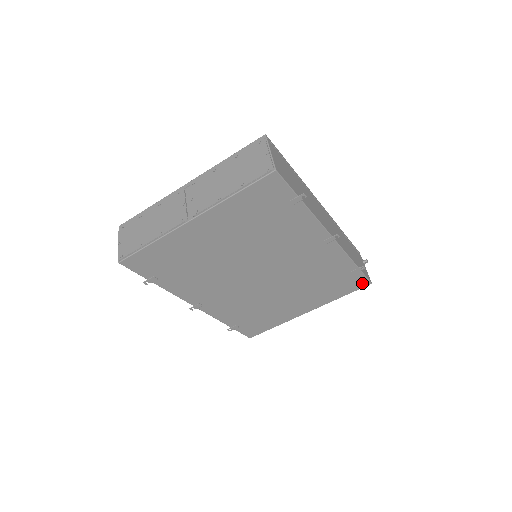
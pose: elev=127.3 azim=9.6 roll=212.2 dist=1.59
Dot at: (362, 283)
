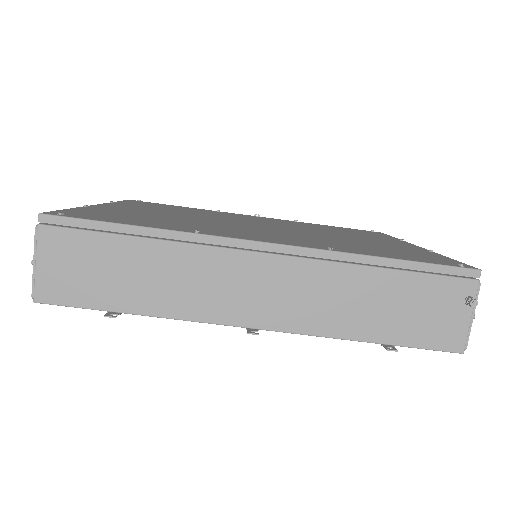
Dot at: occluded
